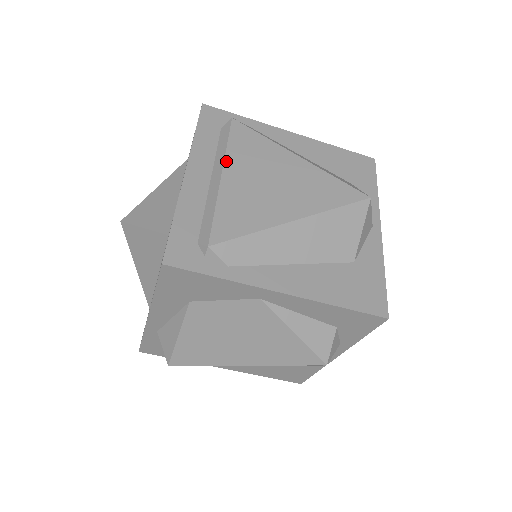
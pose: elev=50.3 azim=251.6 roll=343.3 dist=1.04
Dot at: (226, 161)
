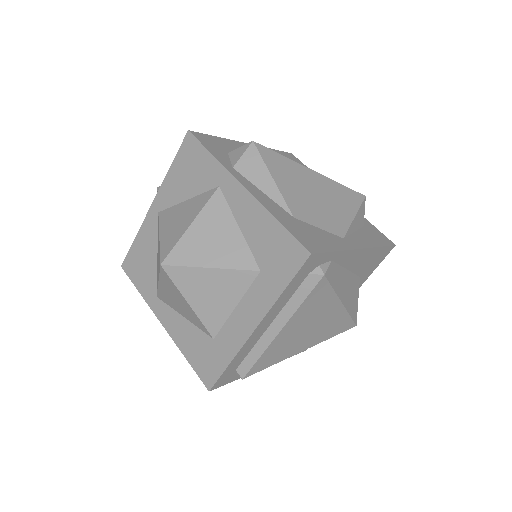
Dot at: (291, 319)
